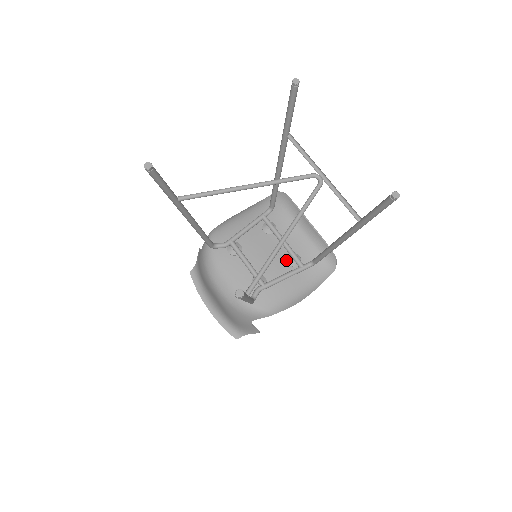
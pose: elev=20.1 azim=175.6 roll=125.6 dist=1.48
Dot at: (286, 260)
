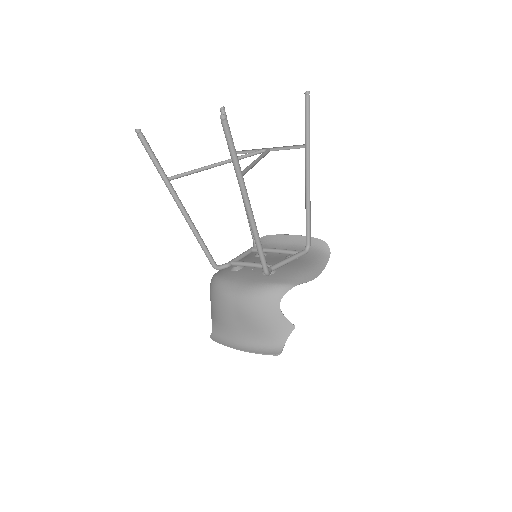
Dot at: occluded
